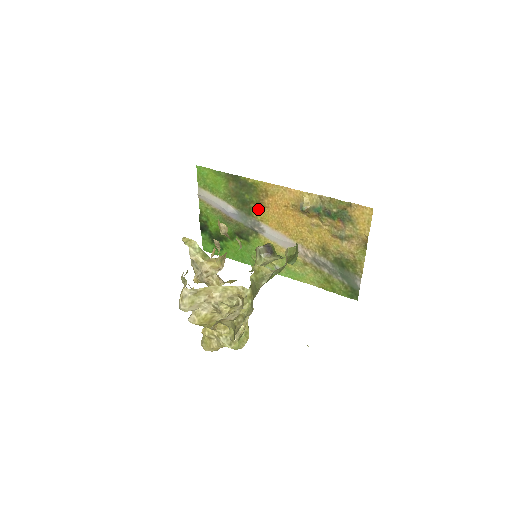
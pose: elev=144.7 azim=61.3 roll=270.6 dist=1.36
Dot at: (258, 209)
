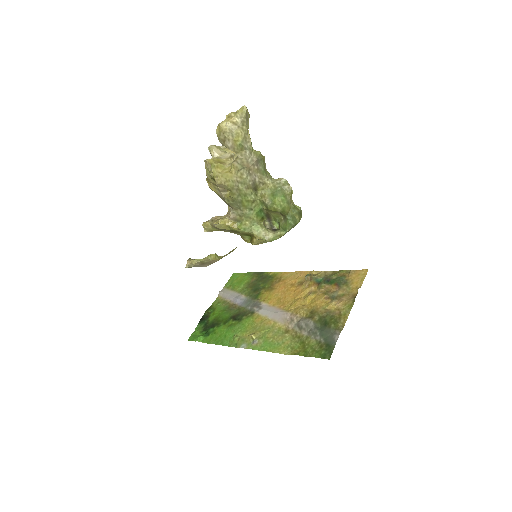
Dot at: (266, 292)
